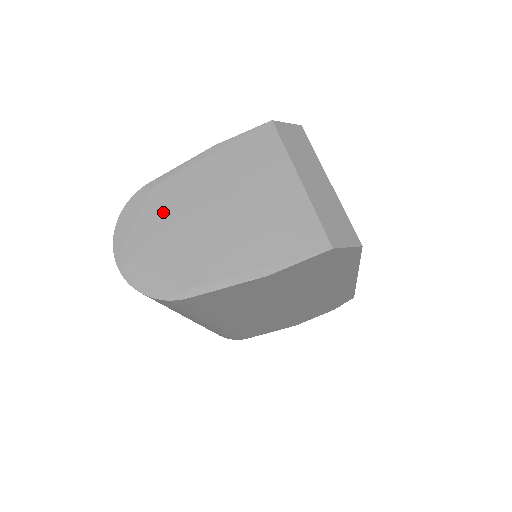
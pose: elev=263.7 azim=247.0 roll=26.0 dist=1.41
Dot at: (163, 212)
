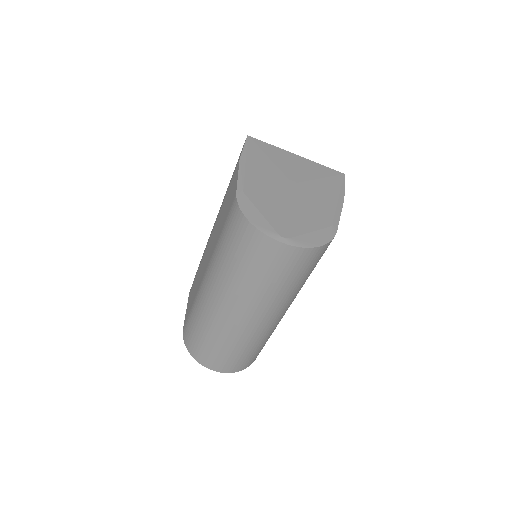
Dot at: (268, 202)
